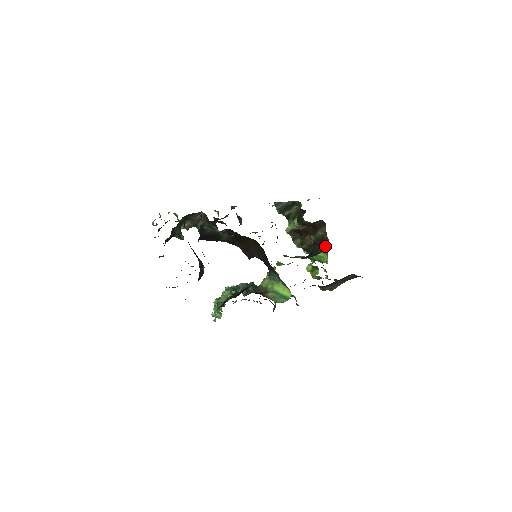
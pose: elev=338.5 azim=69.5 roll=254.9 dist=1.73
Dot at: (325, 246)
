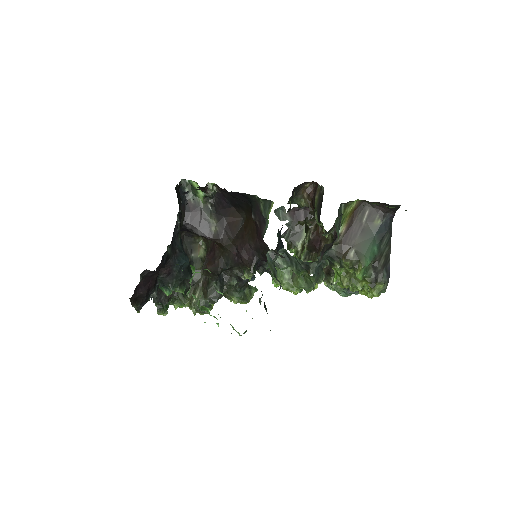
Dot at: occluded
